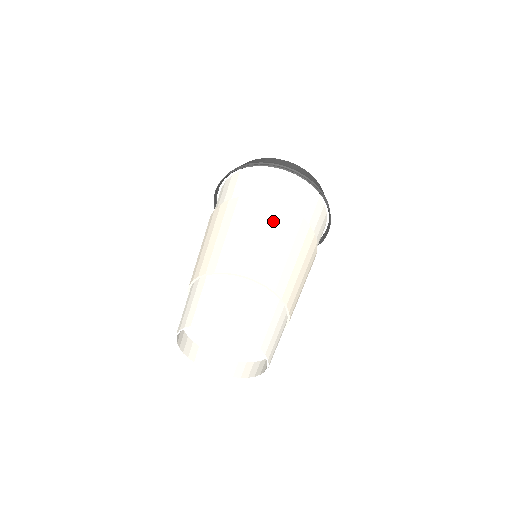
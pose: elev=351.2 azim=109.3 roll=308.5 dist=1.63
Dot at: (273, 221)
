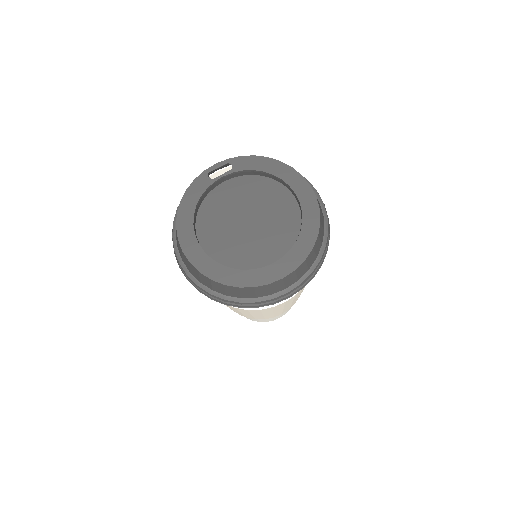
Dot at: occluded
